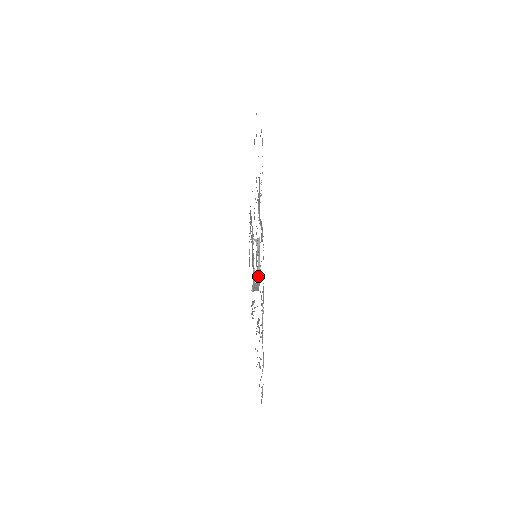
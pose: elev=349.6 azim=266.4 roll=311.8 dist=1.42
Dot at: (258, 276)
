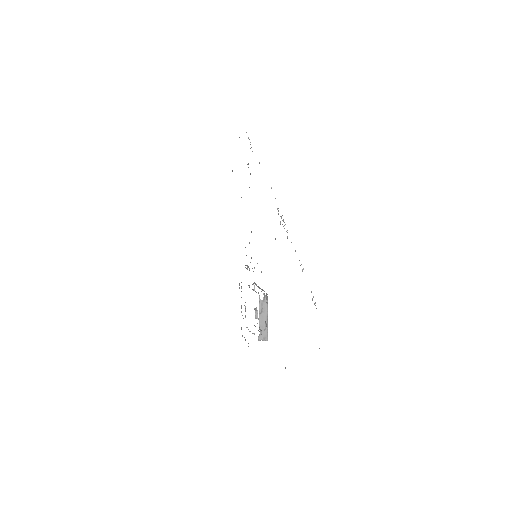
Dot at: occluded
